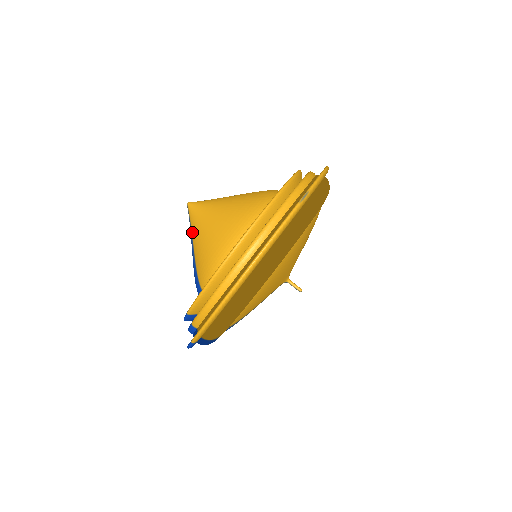
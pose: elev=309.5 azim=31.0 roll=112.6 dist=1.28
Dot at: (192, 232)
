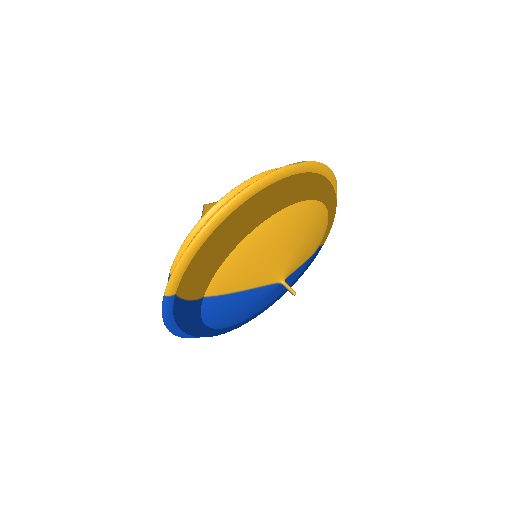
Dot at: occluded
